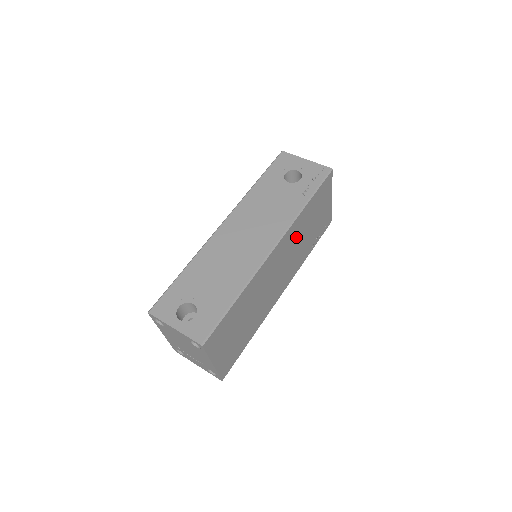
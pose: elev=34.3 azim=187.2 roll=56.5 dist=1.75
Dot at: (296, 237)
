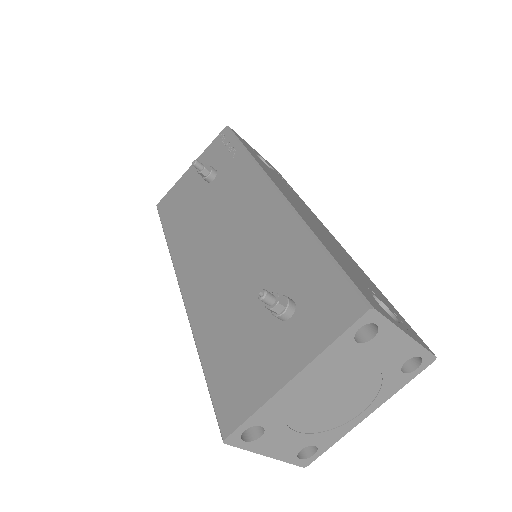
Dot at: occluded
